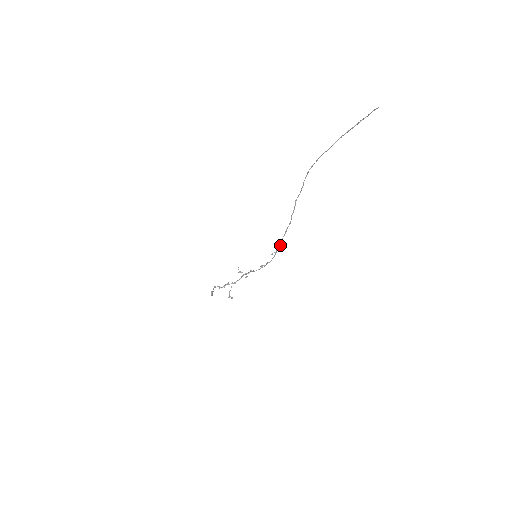
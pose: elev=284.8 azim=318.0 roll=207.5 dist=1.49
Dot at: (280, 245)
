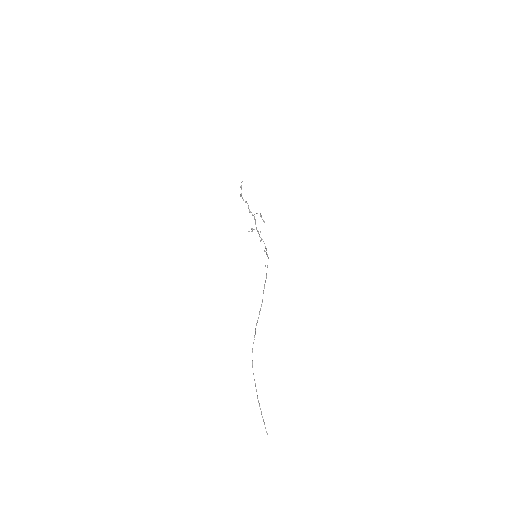
Dot at: (266, 276)
